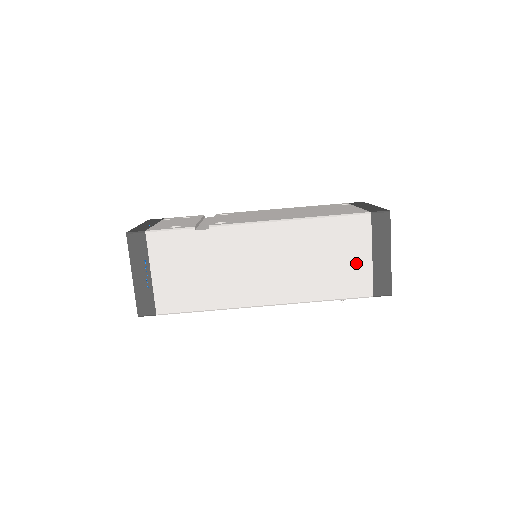
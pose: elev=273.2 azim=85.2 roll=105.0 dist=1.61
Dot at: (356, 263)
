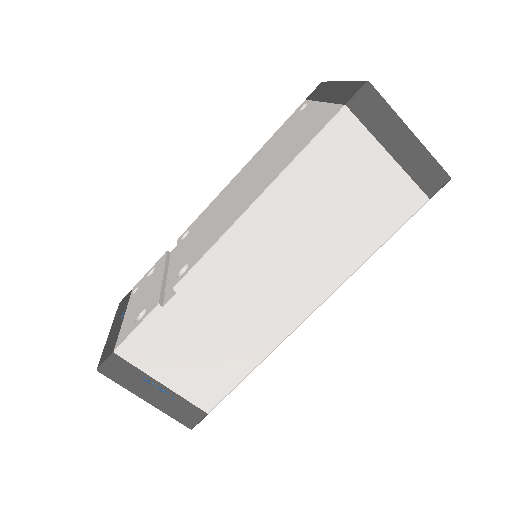
Dot at: (377, 181)
